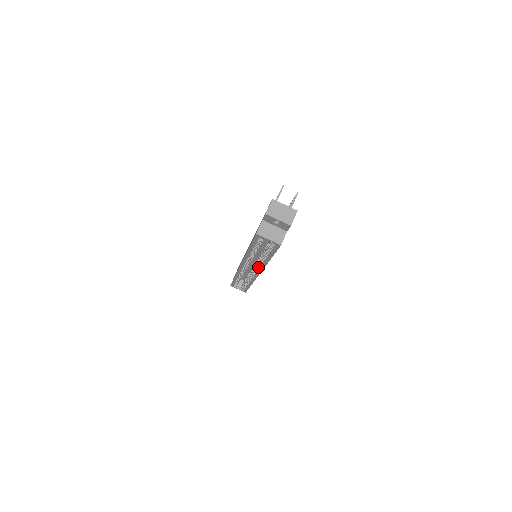
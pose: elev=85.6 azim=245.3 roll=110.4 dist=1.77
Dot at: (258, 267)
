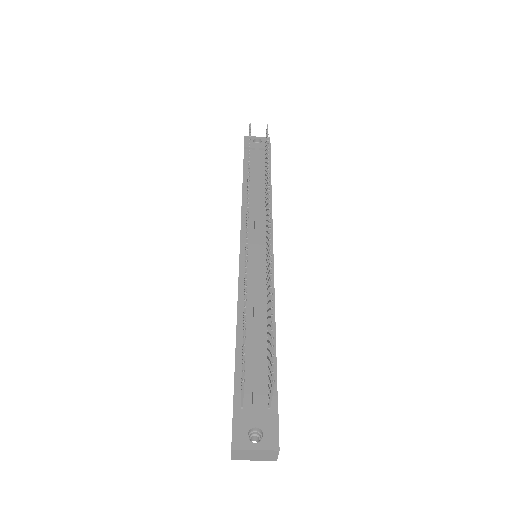
Dot at: occluded
